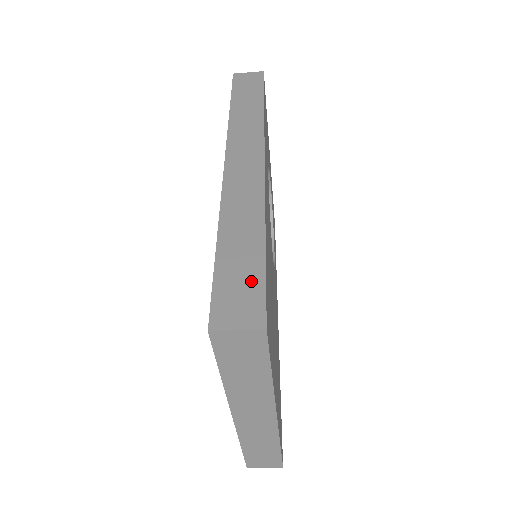
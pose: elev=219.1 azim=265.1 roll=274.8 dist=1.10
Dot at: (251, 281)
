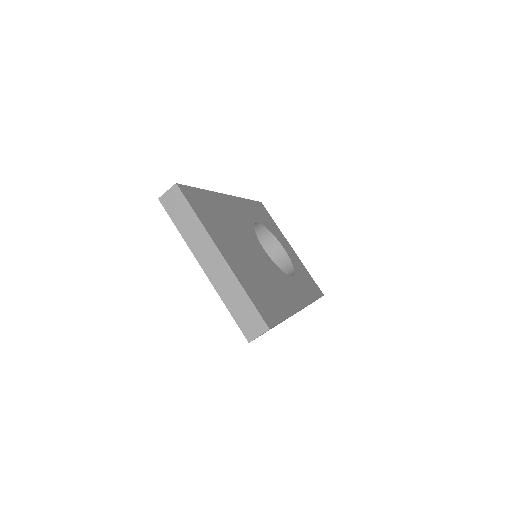
Dot at: occluded
